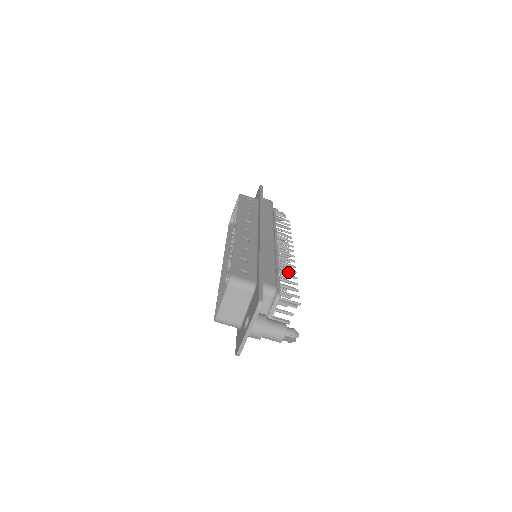
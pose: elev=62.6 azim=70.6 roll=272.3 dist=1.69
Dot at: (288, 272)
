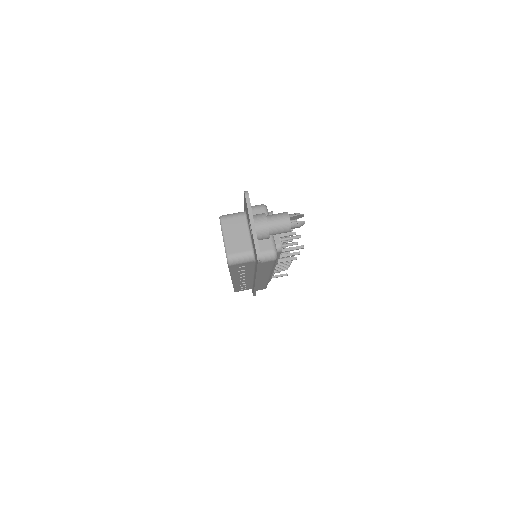
Dot at: occluded
